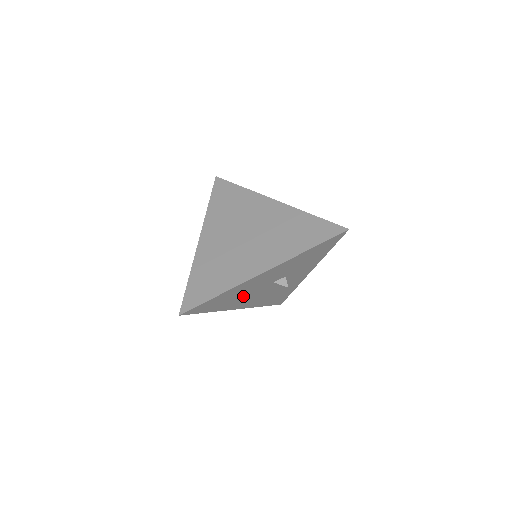
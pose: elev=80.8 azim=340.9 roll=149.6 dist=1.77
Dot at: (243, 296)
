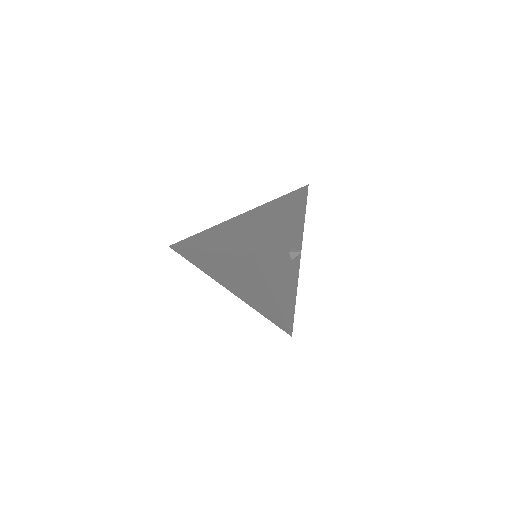
Dot at: (278, 265)
